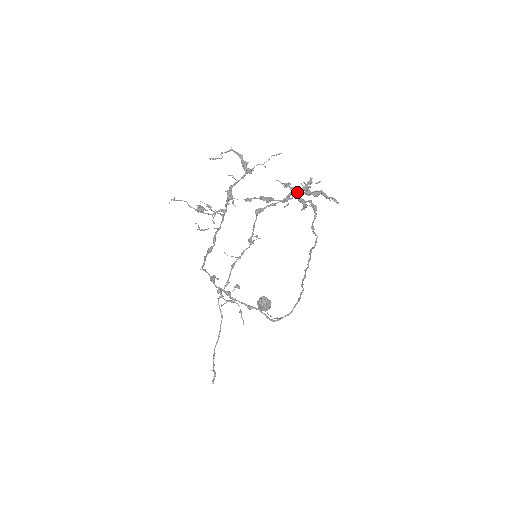
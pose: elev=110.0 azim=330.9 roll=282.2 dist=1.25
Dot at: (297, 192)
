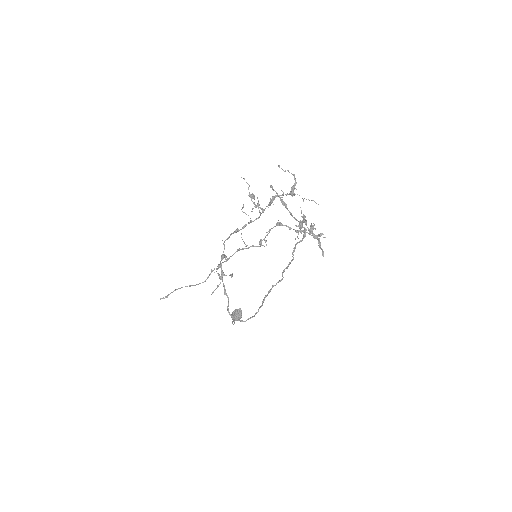
Dot at: (308, 233)
